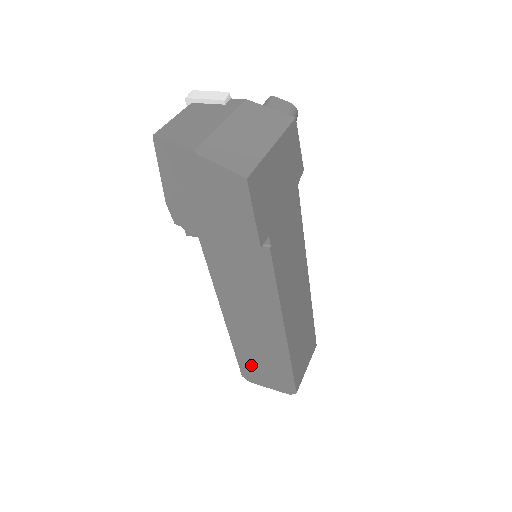
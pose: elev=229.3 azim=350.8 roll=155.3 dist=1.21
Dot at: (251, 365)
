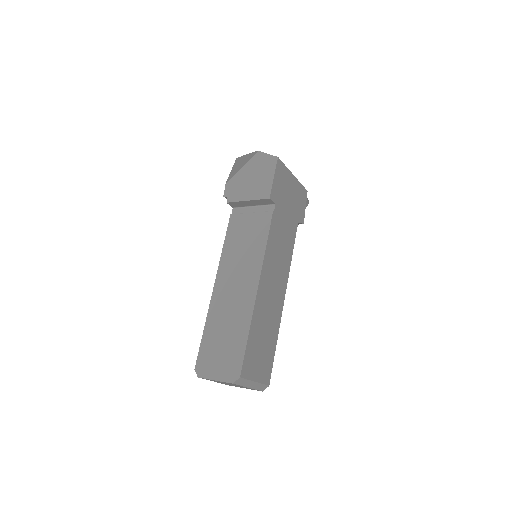
Dot at: (211, 347)
